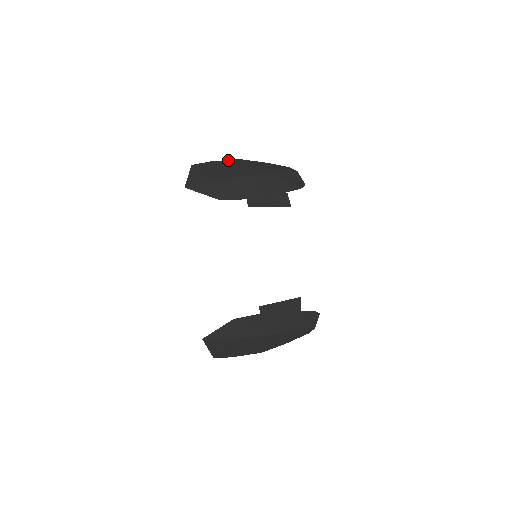
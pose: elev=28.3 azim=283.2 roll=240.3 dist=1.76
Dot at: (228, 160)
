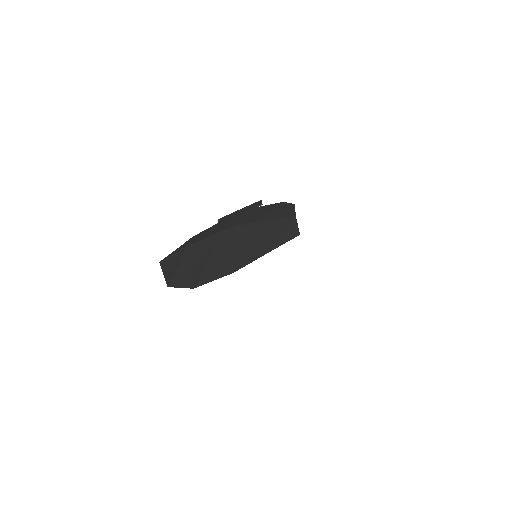
Dot at: occluded
